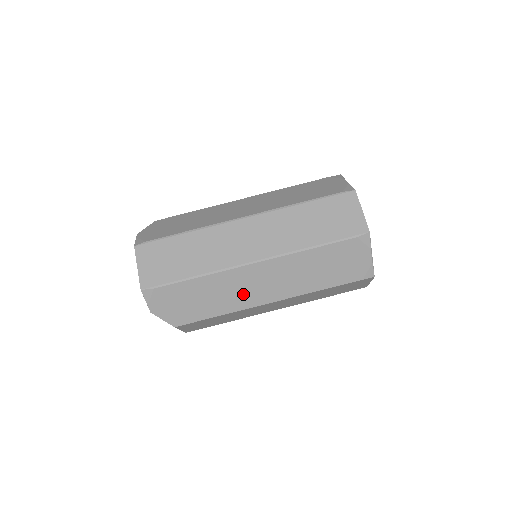
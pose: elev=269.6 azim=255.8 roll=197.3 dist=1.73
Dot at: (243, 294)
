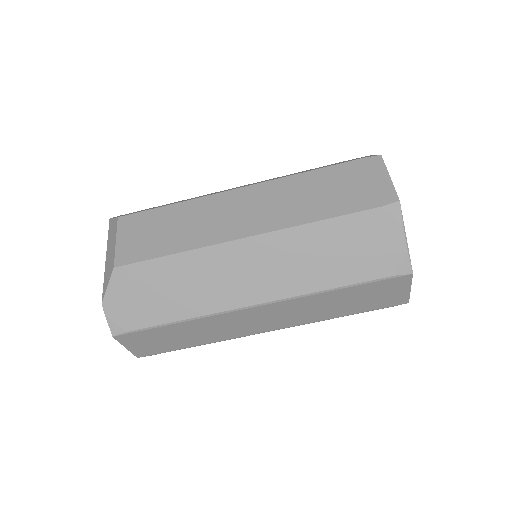
Dot at: occluded
